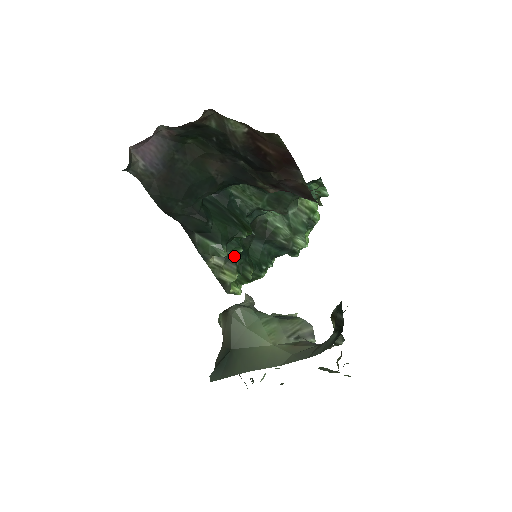
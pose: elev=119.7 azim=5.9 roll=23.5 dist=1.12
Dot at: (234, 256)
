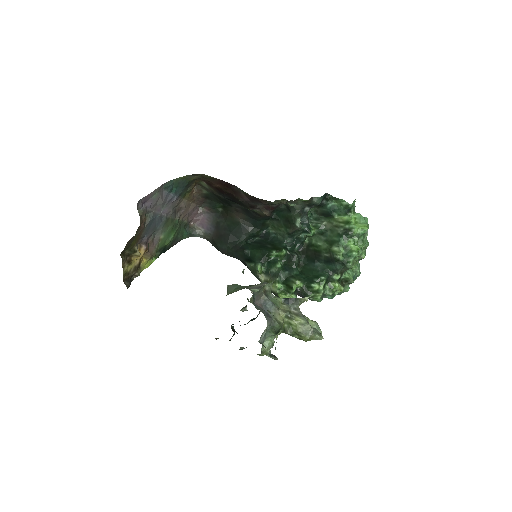
Dot at: (276, 272)
